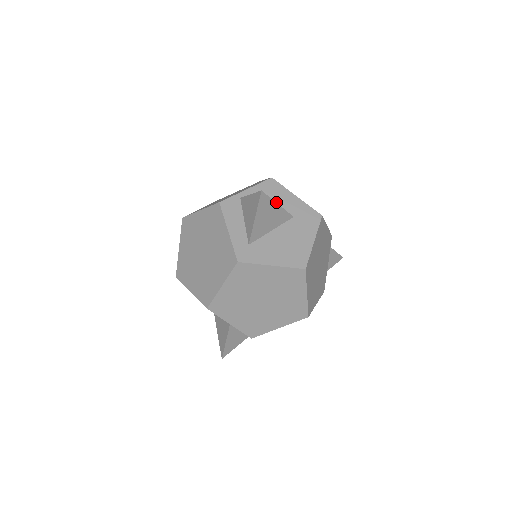
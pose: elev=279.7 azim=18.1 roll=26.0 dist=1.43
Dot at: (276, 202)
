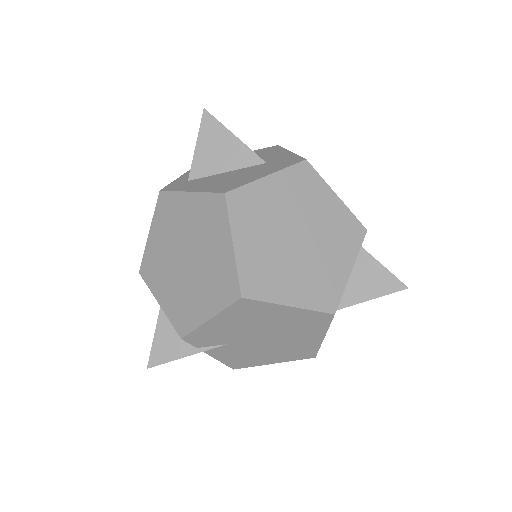
Dot at: (260, 157)
